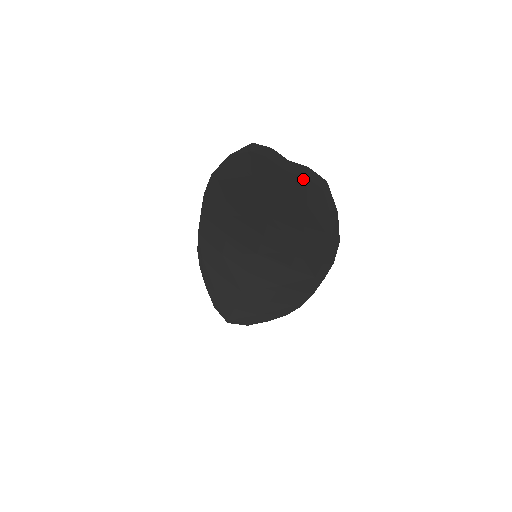
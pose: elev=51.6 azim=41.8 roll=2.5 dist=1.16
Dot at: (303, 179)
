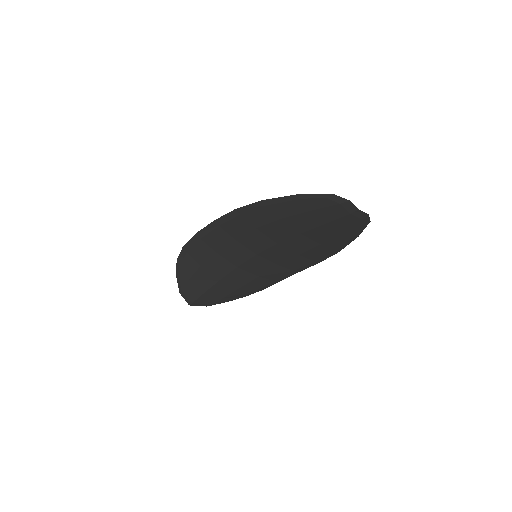
Dot at: (358, 219)
